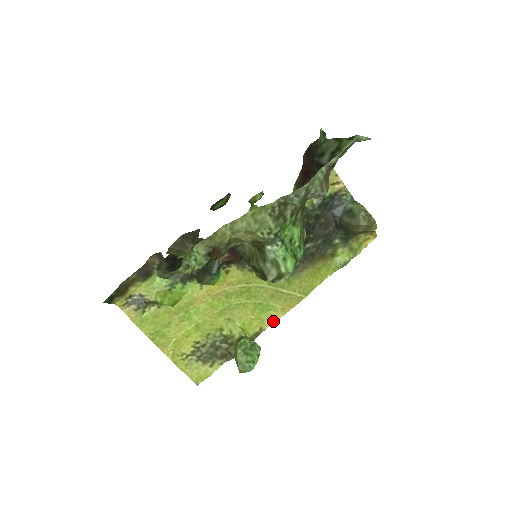
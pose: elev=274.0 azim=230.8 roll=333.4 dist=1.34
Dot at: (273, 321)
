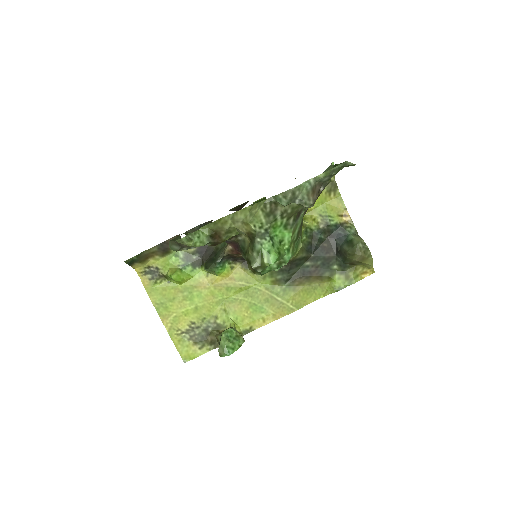
Dot at: (263, 324)
